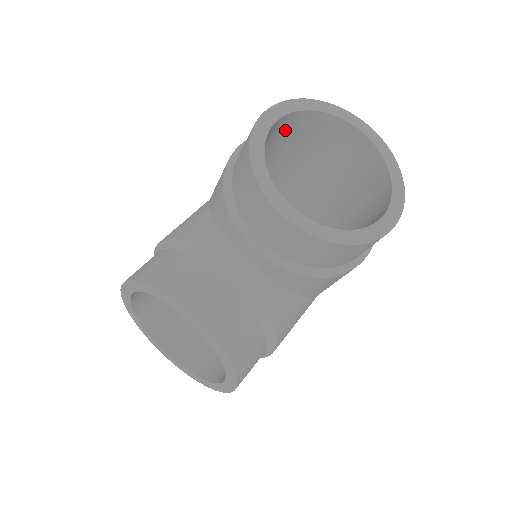
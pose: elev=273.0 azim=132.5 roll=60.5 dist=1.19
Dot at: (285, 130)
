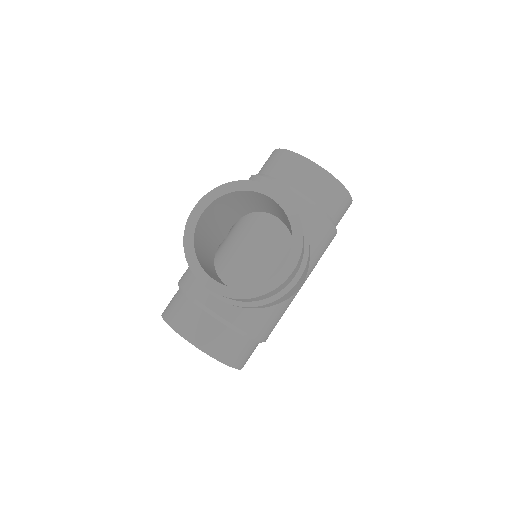
Dot at: occluded
